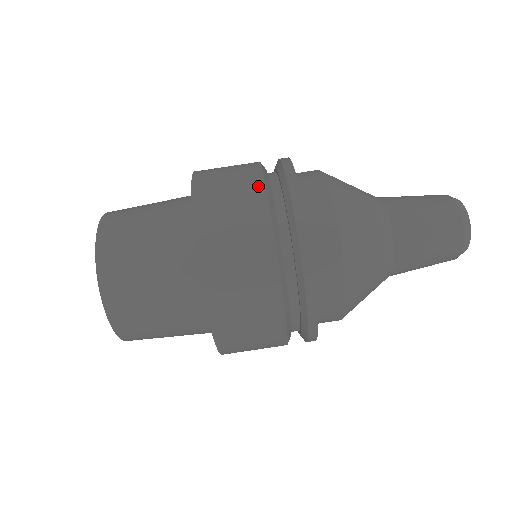
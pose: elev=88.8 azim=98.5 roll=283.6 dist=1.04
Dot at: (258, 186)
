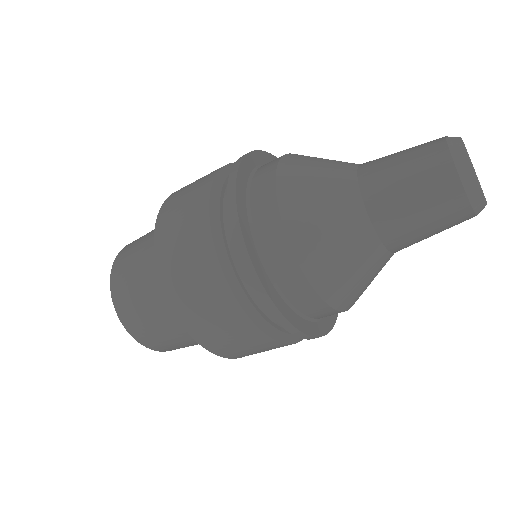
Dot at: (232, 305)
